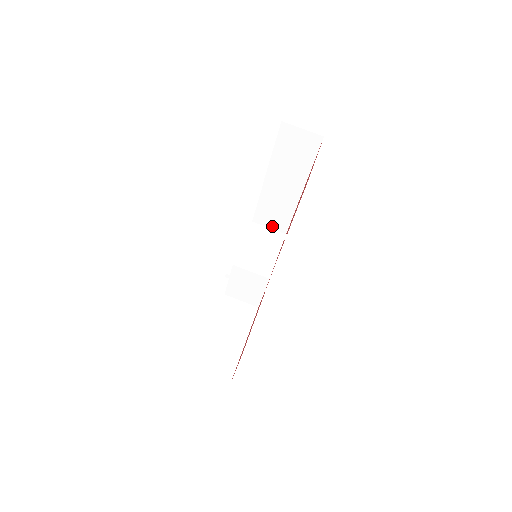
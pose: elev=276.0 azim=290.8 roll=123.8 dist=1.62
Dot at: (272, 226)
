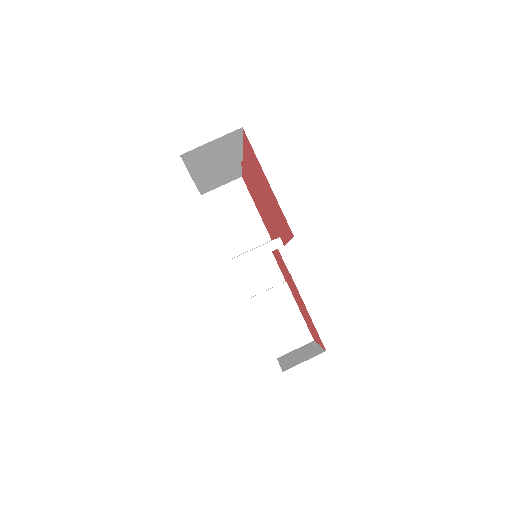
Dot at: (223, 182)
